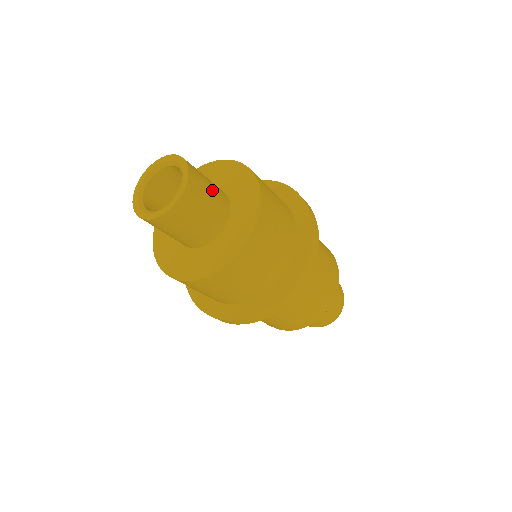
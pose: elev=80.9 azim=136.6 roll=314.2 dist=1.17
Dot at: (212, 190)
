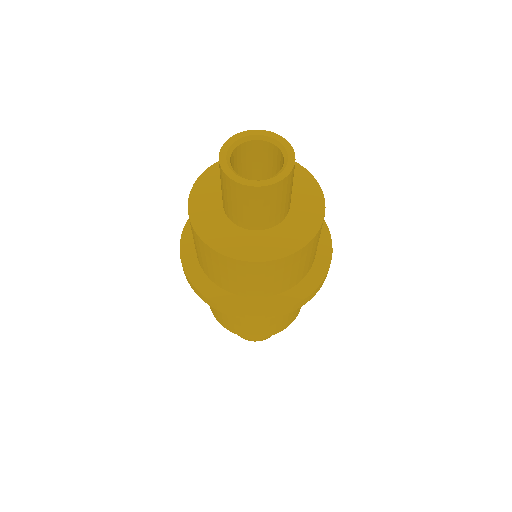
Dot at: (288, 197)
